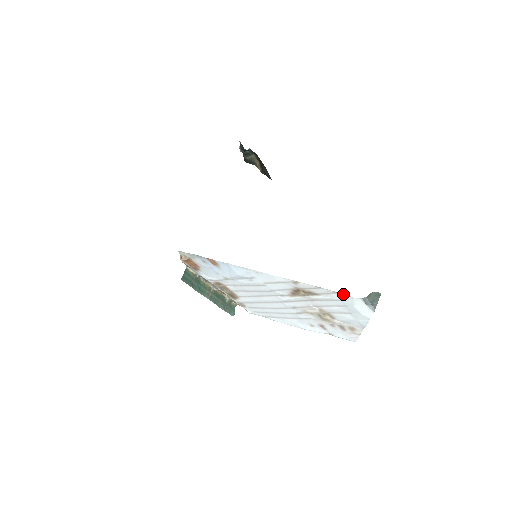
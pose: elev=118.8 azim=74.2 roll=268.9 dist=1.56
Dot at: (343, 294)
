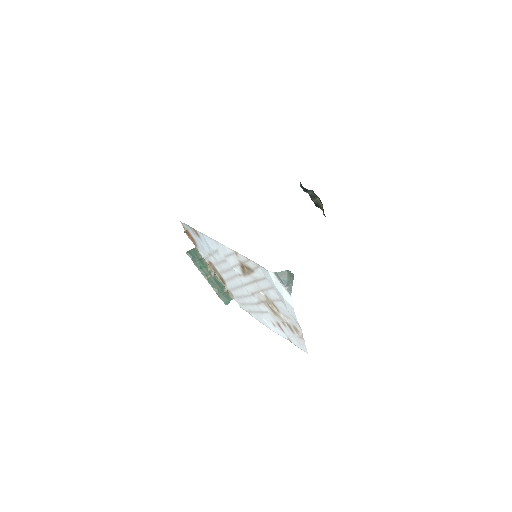
Dot at: (262, 267)
